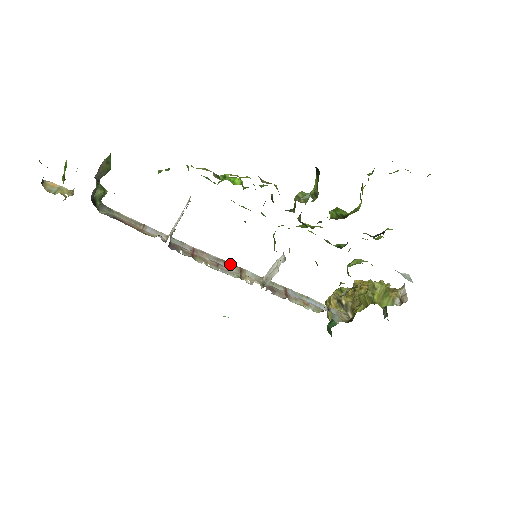
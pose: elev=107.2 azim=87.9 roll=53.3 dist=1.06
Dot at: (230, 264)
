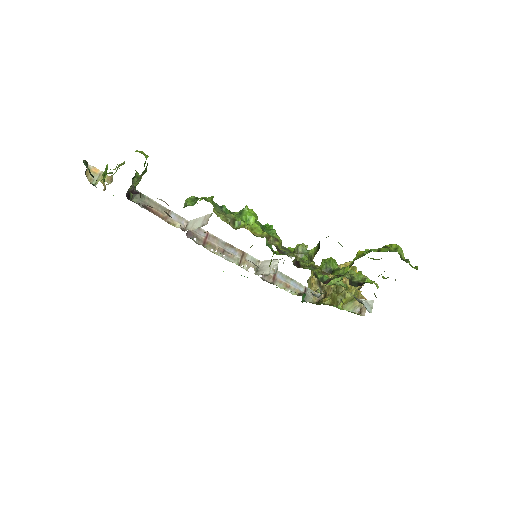
Dot at: (235, 248)
